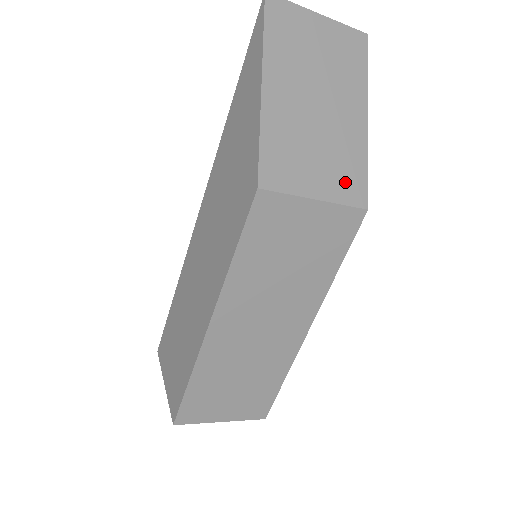
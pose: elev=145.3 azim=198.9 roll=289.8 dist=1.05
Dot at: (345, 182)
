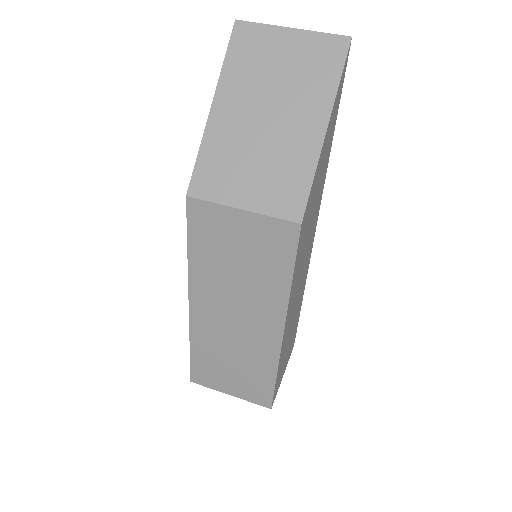
Dot at: (280, 195)
